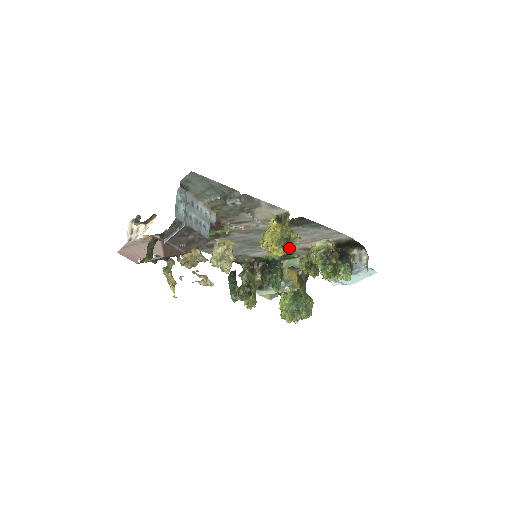
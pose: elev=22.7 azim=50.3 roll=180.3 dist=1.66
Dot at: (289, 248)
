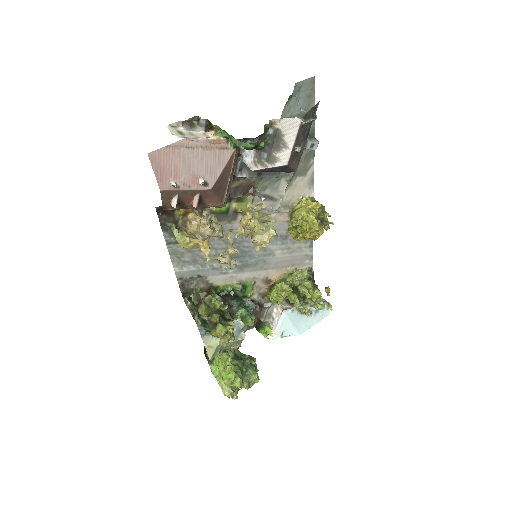
Dot at: occluded
